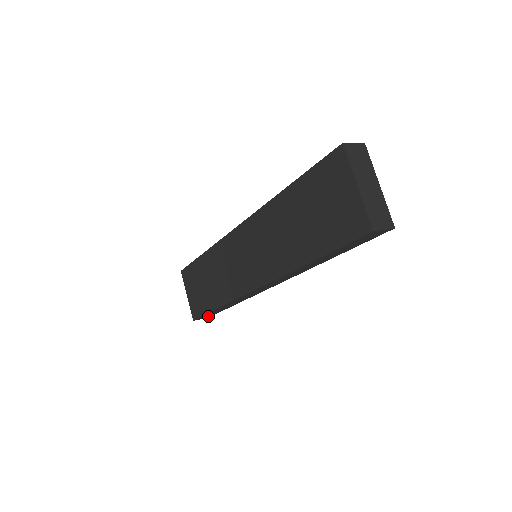
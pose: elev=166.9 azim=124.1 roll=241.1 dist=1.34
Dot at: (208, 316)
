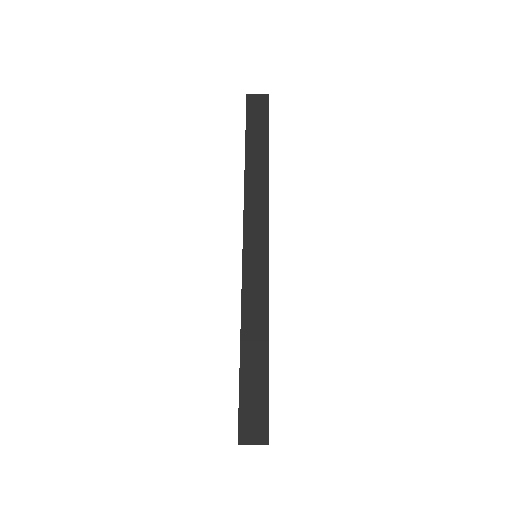
Dot at: occluded
